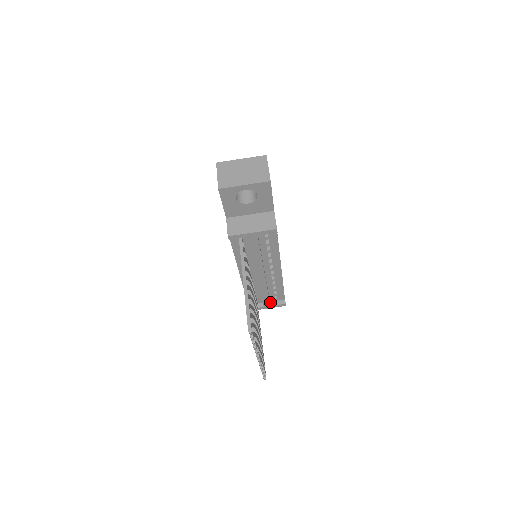
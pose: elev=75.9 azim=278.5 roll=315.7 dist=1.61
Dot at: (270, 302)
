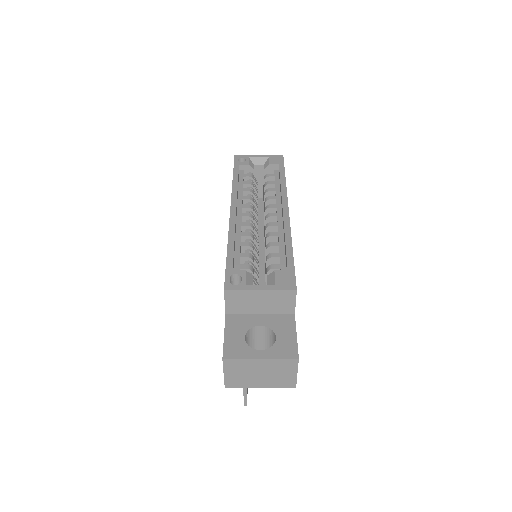
Dot at: occluded
